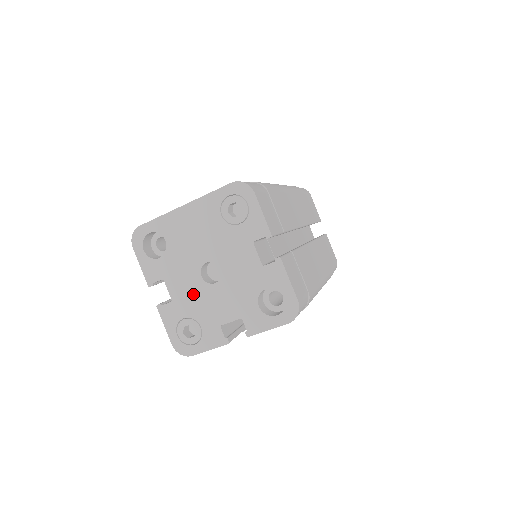
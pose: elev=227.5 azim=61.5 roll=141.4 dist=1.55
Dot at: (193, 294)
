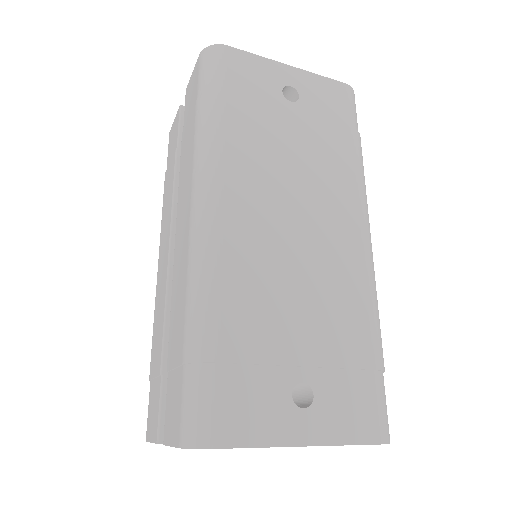
Dot at: occluded
